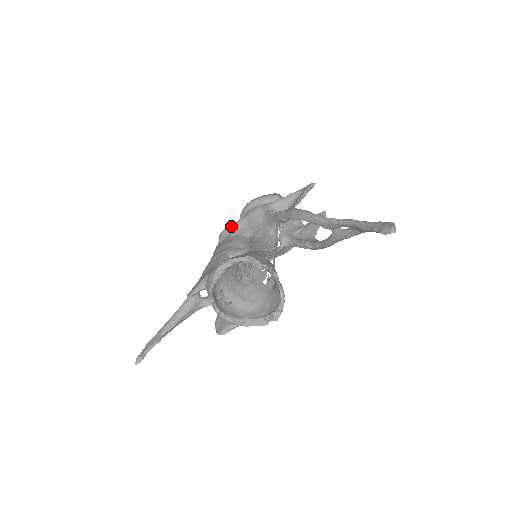
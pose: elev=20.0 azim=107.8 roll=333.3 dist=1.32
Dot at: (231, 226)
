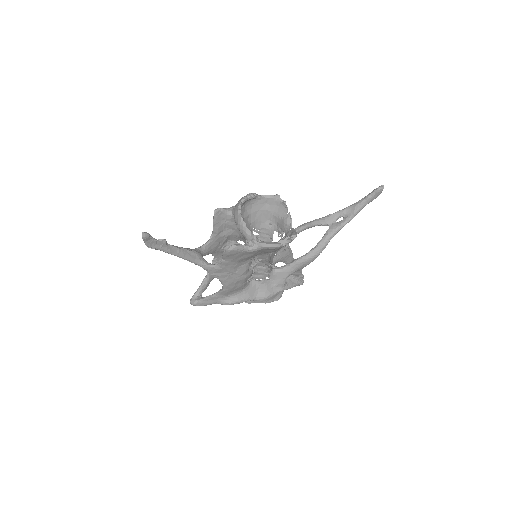
Dot at: occluded
